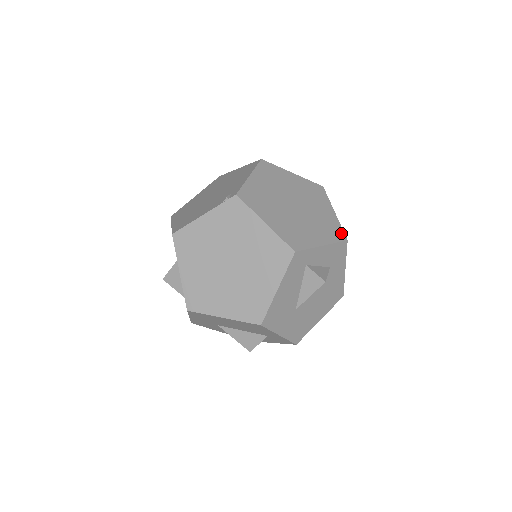
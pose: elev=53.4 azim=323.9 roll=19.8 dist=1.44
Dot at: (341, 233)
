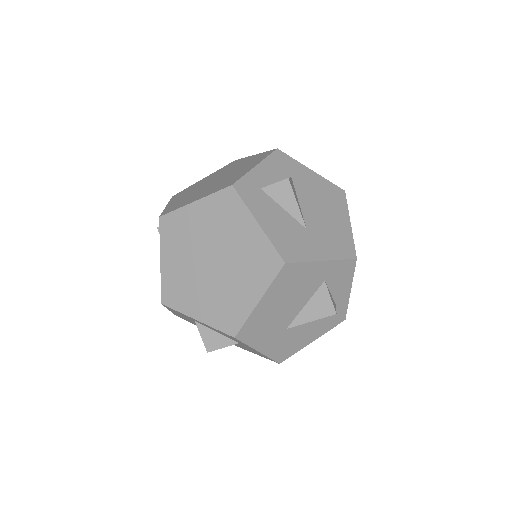
Dot at: (268, 152)
